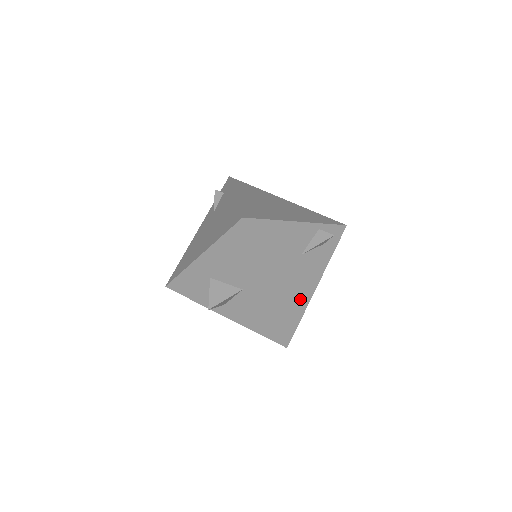
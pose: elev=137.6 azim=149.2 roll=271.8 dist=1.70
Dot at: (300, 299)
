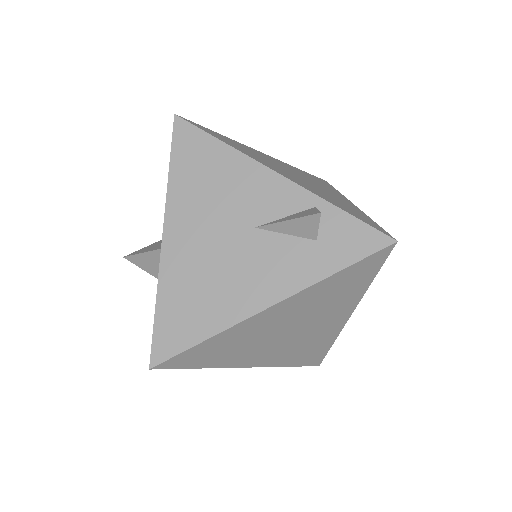
Dot at: (217, 303)
